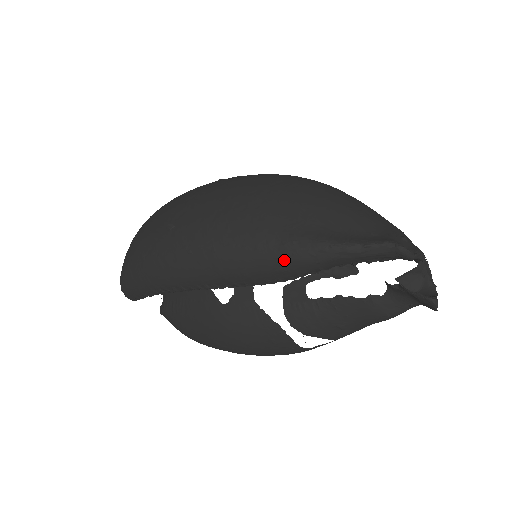
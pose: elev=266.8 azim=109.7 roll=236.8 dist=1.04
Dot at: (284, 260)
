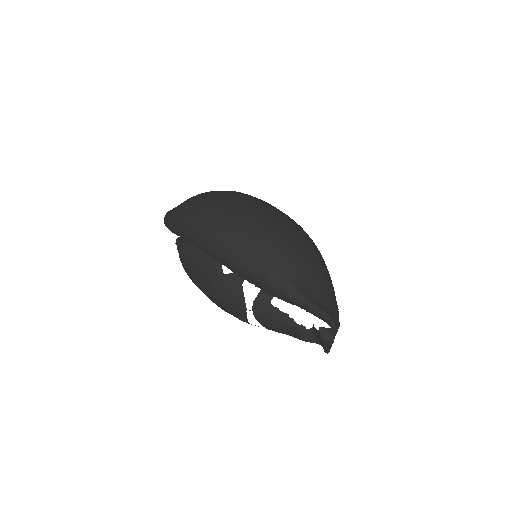
Dot at: (278, 288)
